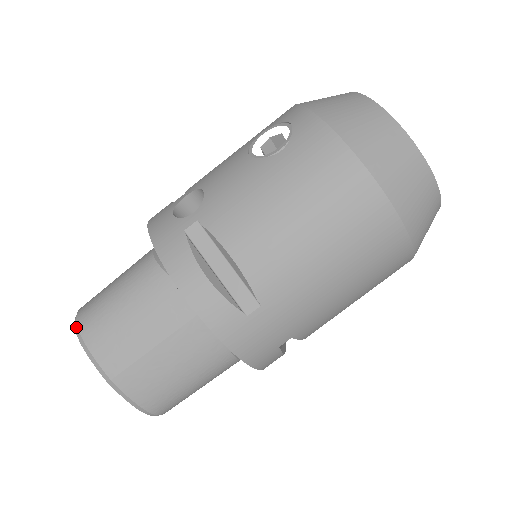
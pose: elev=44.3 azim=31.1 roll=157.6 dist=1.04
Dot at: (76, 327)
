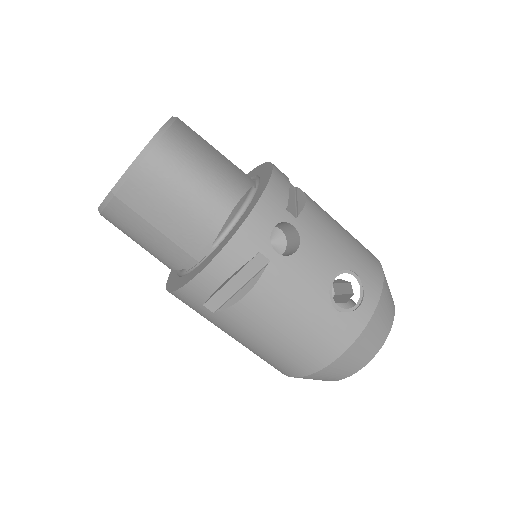
Dot at: (149, 148)
